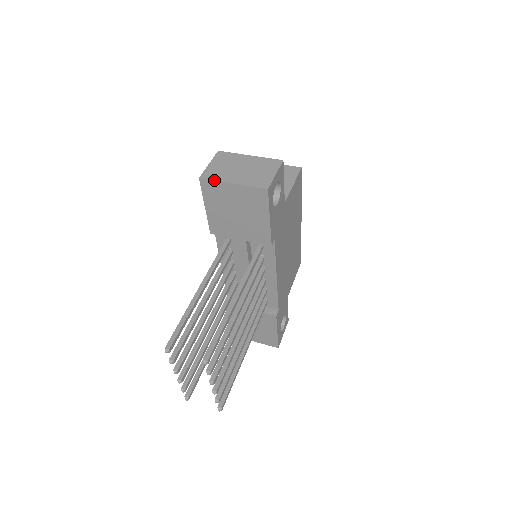
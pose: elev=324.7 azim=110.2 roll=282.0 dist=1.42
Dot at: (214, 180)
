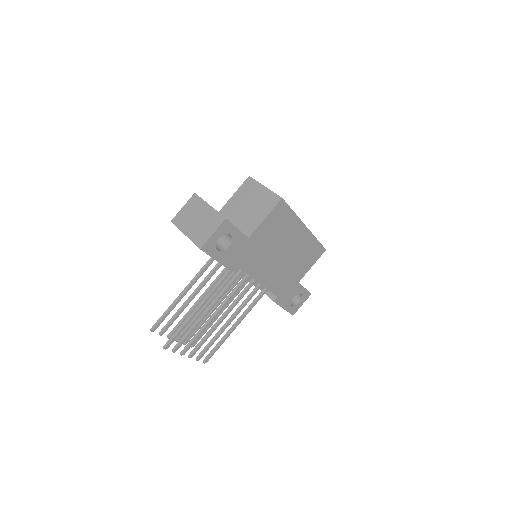
Dot at: (177, 227)
